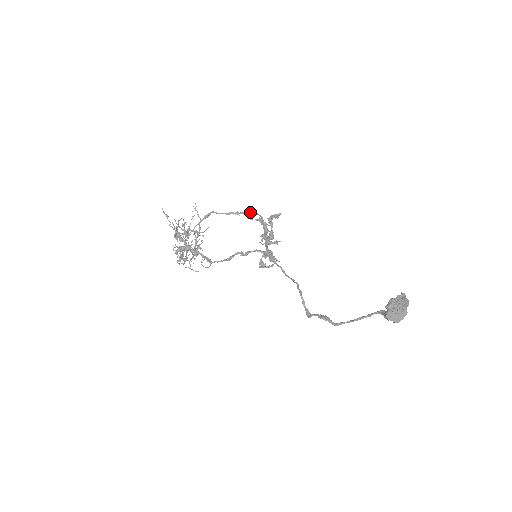
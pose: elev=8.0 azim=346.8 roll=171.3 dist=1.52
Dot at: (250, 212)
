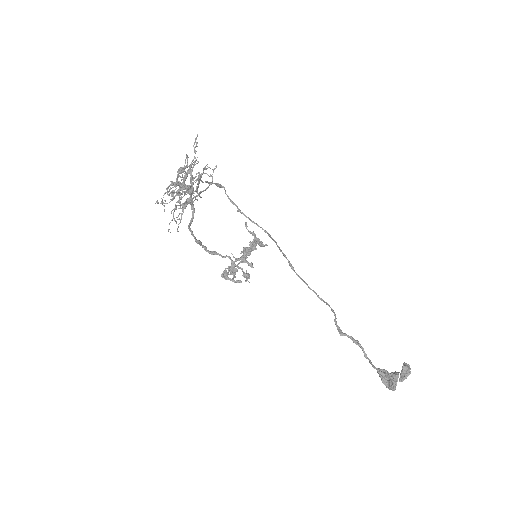
Dot at: (251, 220)
